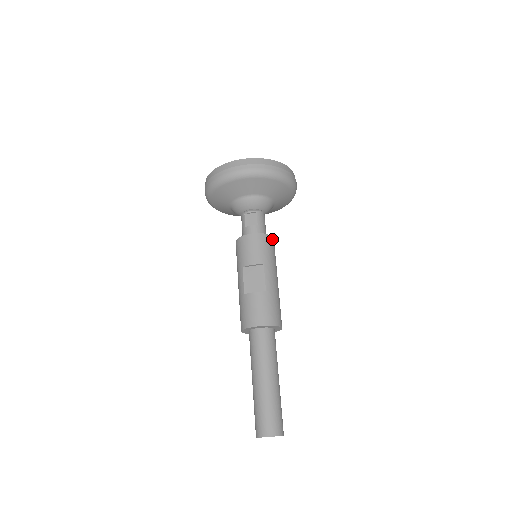
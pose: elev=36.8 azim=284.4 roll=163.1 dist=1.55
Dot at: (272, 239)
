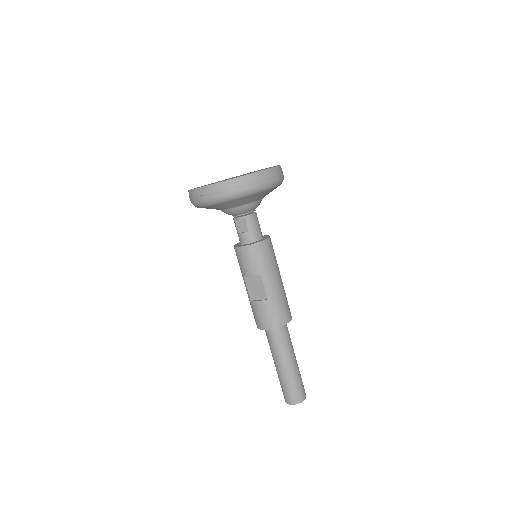
Dot at: (266, 242)
